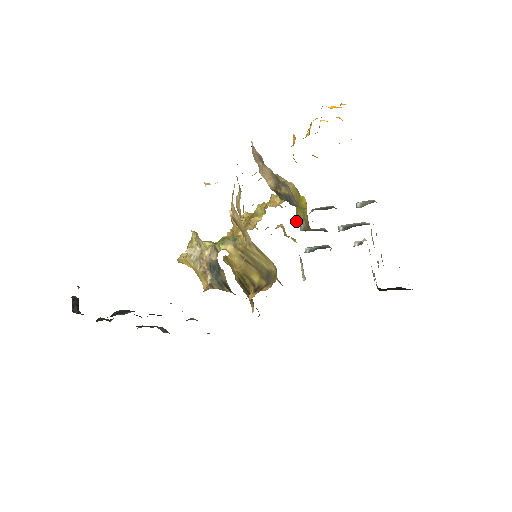
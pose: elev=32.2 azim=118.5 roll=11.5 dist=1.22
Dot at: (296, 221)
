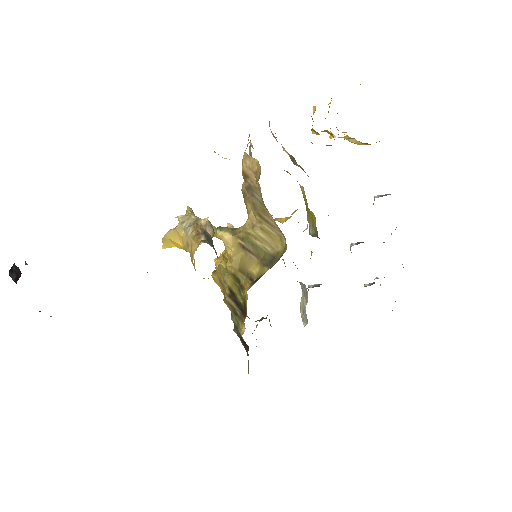
Dot at: occluded
